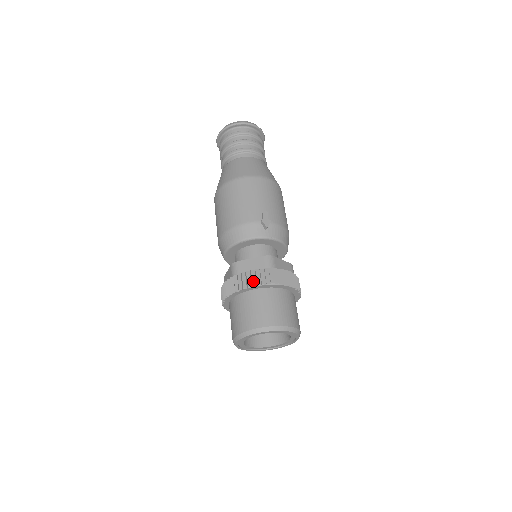
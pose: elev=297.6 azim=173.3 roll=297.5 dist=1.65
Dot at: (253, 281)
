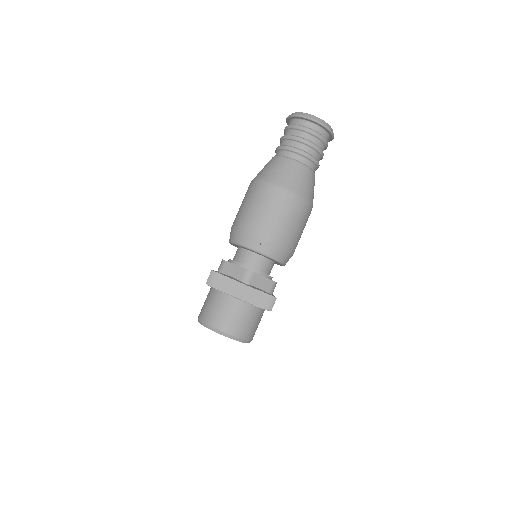
Dot at: (223, 287)
